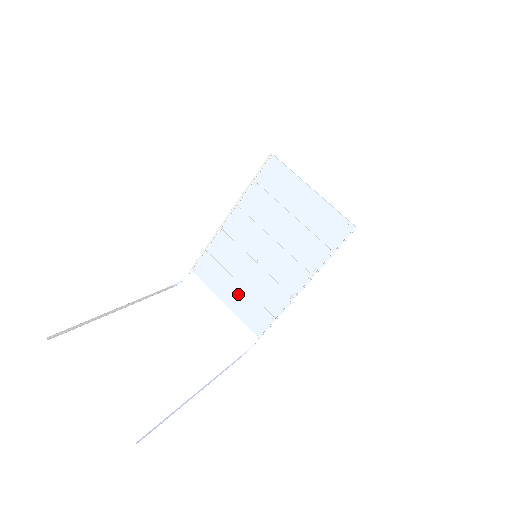
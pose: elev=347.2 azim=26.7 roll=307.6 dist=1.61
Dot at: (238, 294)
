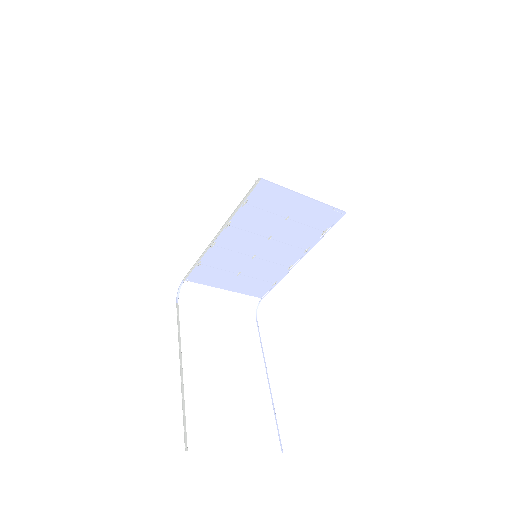
Dot at: (238, 280)
